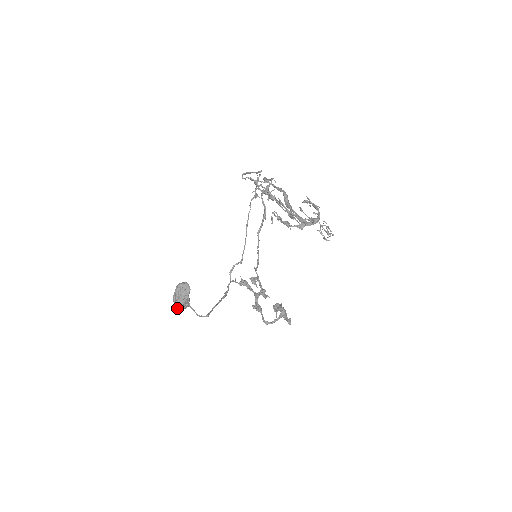
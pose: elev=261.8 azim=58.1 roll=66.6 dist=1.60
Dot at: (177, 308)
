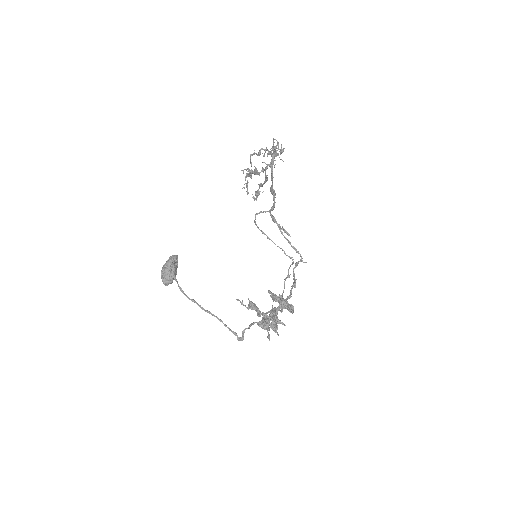
Dot at: (162, 279)
